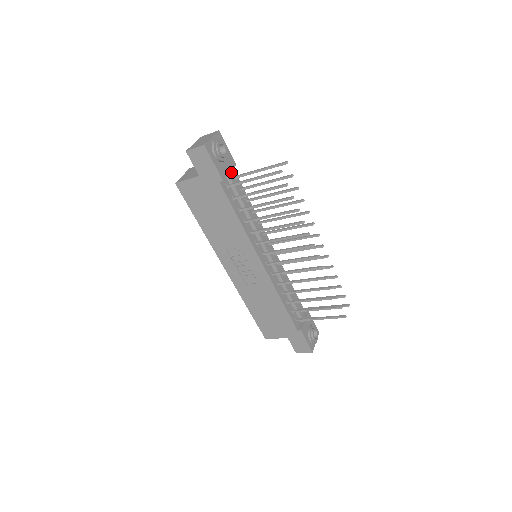
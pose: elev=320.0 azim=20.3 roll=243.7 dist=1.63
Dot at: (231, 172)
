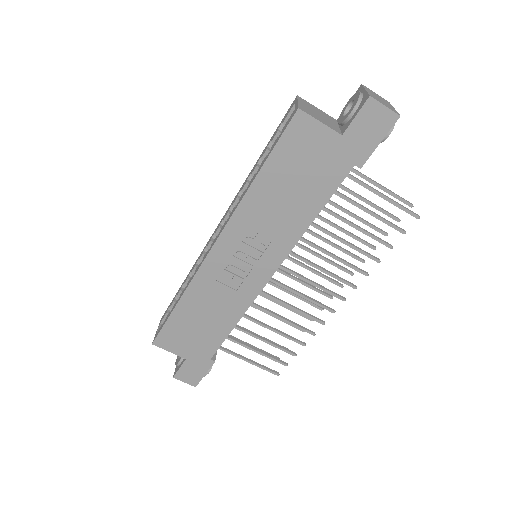
Dot at: occluded
